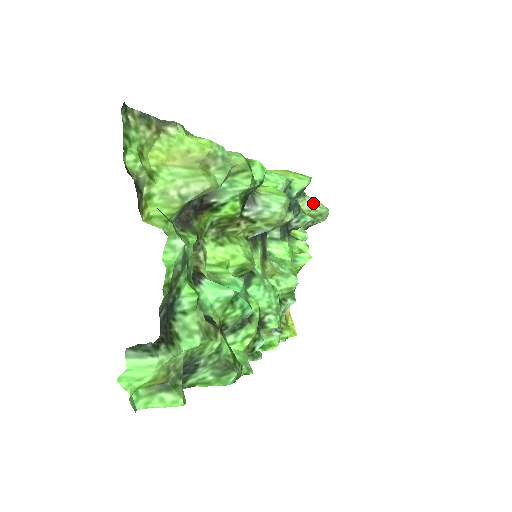
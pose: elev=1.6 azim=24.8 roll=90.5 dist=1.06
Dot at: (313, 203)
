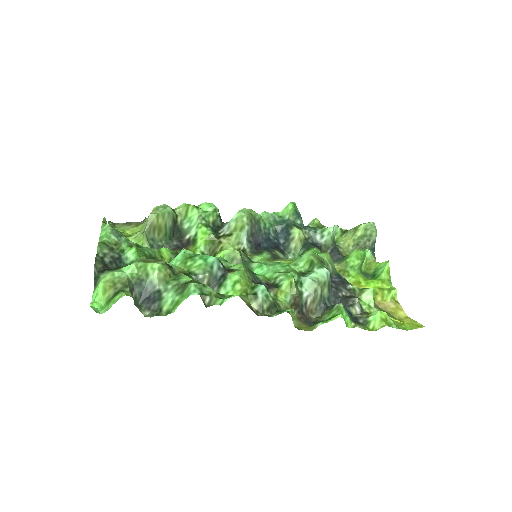
Dot at: (355, 229)
